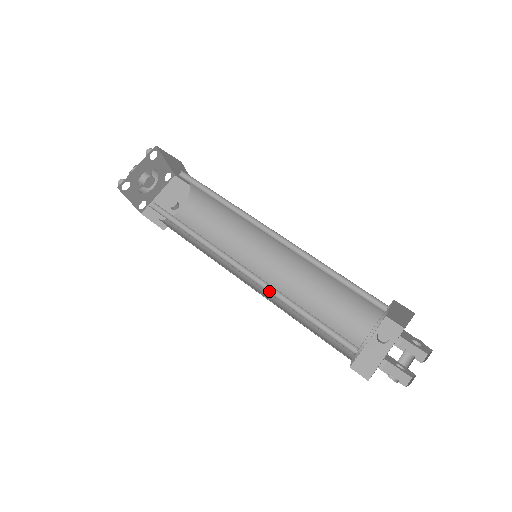
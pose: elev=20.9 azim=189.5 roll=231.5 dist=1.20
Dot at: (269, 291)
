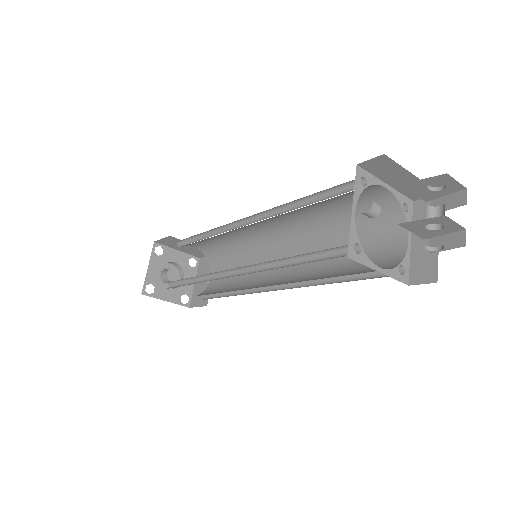
Dot at: (262, 270)
